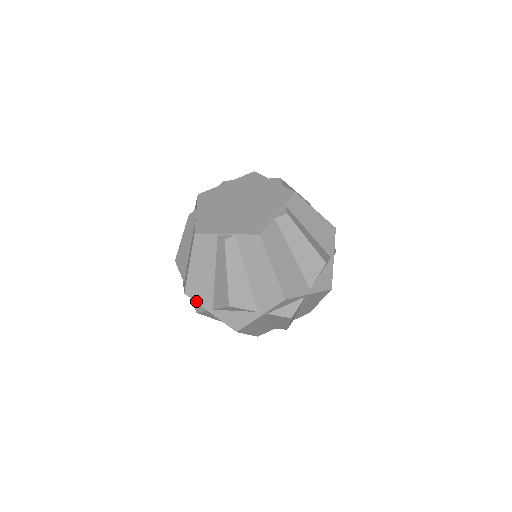
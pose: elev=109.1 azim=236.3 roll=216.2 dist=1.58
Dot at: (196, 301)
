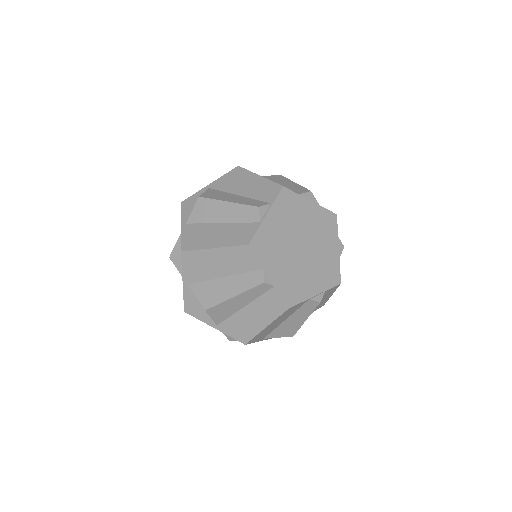
Dot at: (183, 266)
